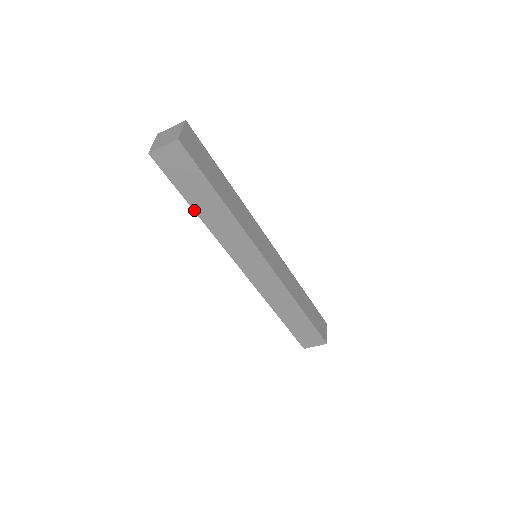
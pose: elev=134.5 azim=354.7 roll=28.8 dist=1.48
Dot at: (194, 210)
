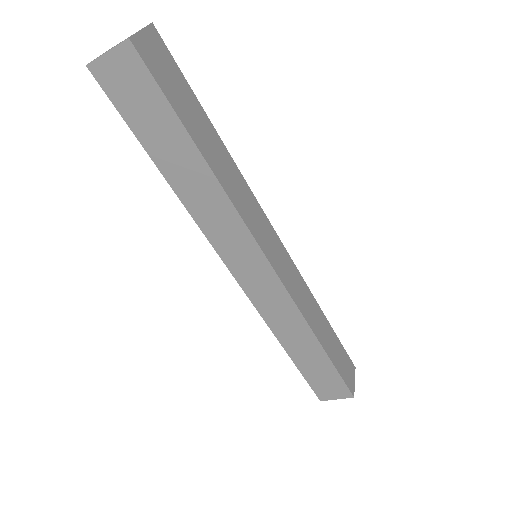
Dot at: (160, 170)
